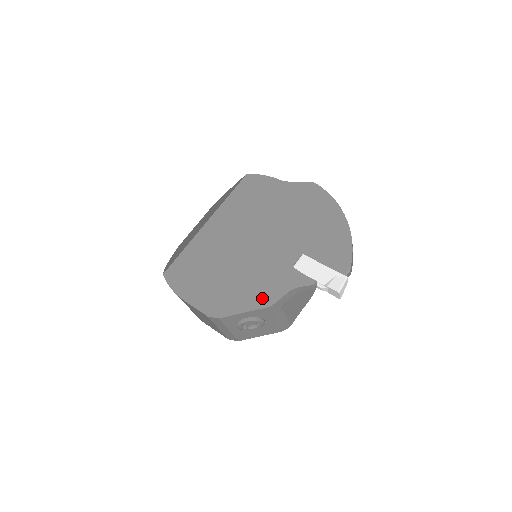
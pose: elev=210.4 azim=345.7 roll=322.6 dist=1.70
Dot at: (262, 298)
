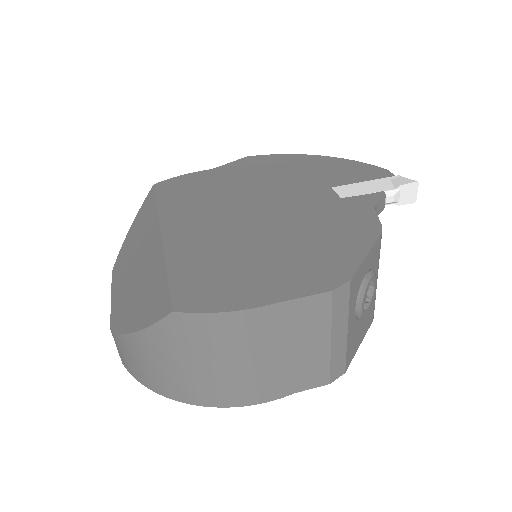
Dot at: (361, 231)
